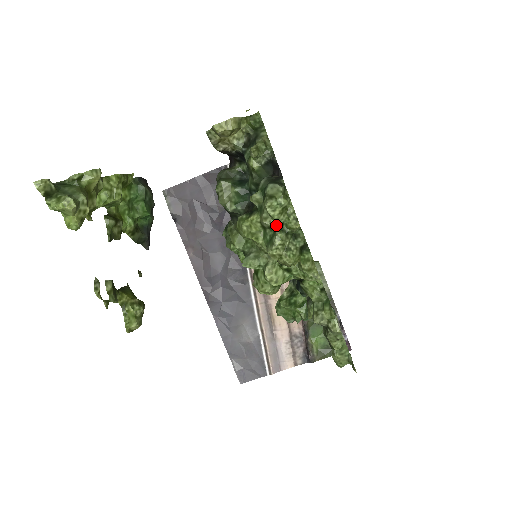
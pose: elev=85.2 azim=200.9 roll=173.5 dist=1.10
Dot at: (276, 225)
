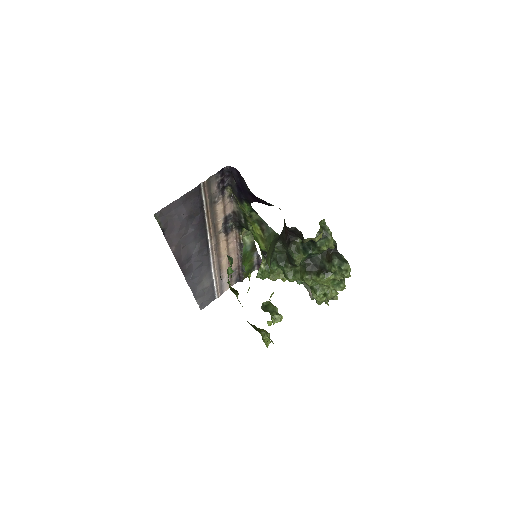
Dot at: (342, 279)
